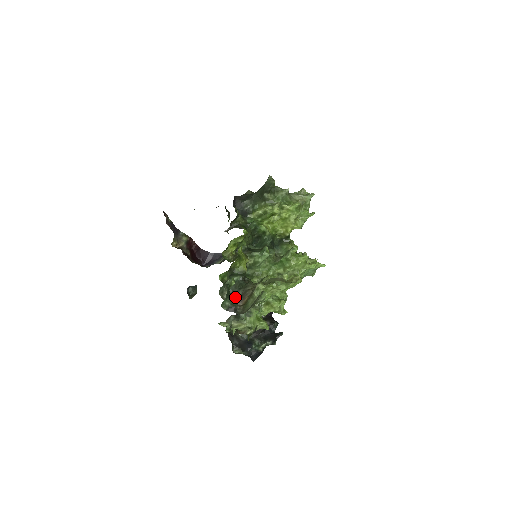
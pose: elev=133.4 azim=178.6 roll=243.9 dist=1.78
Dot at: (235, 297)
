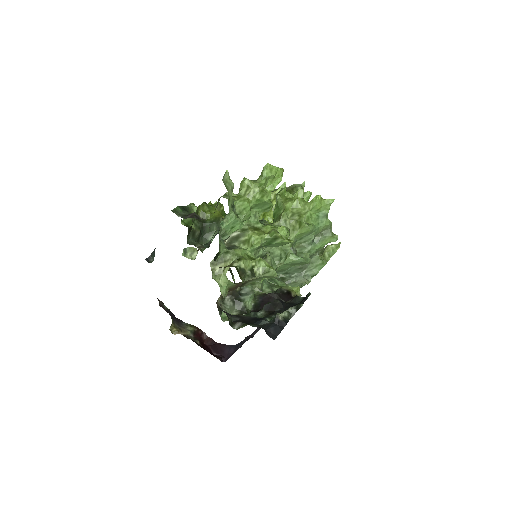
Dot at: occluded
